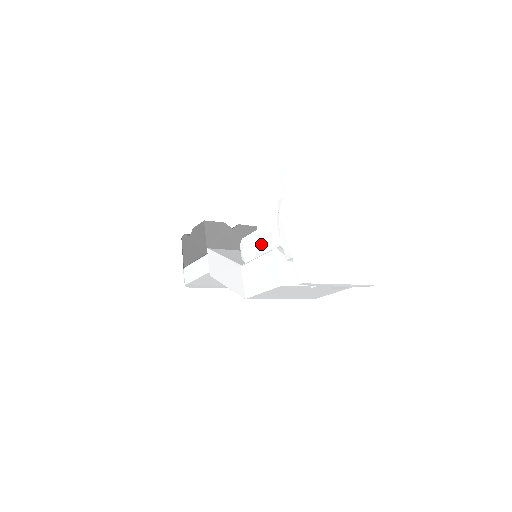
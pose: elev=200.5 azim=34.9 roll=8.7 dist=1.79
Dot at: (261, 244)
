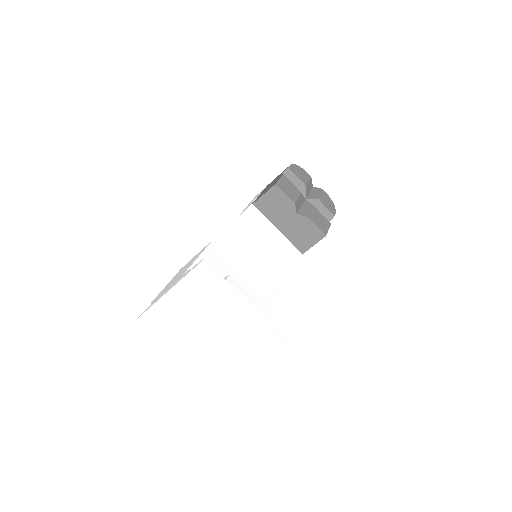
Dot at: occluded
